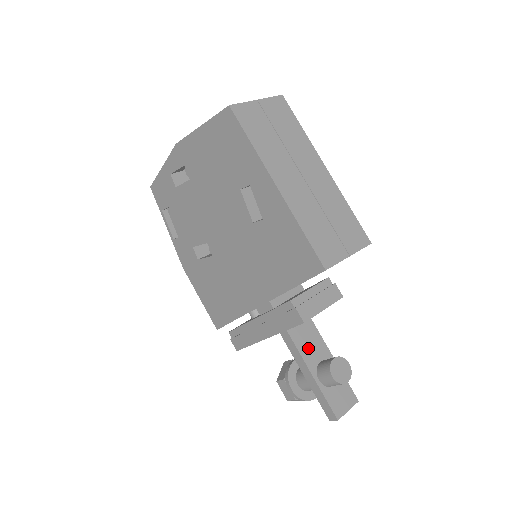
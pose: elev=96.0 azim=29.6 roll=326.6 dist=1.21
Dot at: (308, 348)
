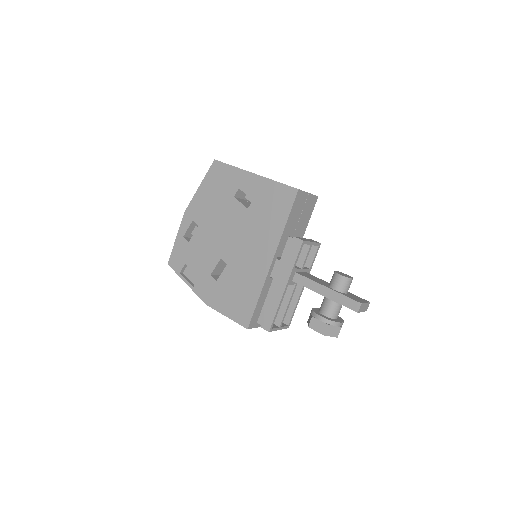
Dot at: (316, 280)
